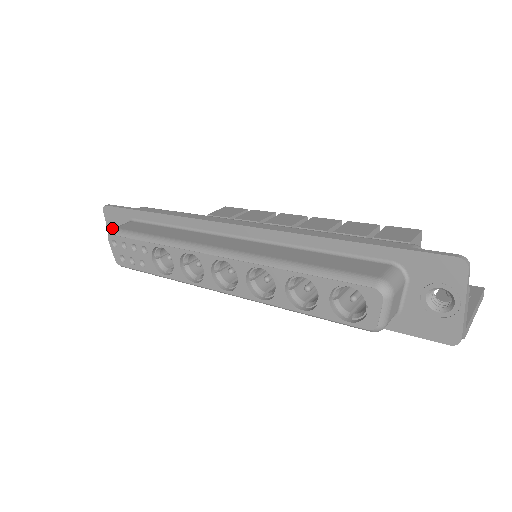
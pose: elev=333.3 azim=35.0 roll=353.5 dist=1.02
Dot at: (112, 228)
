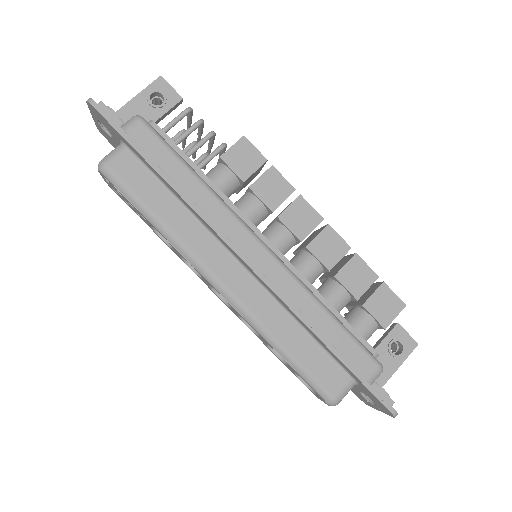
Dot at: (98, 120)
